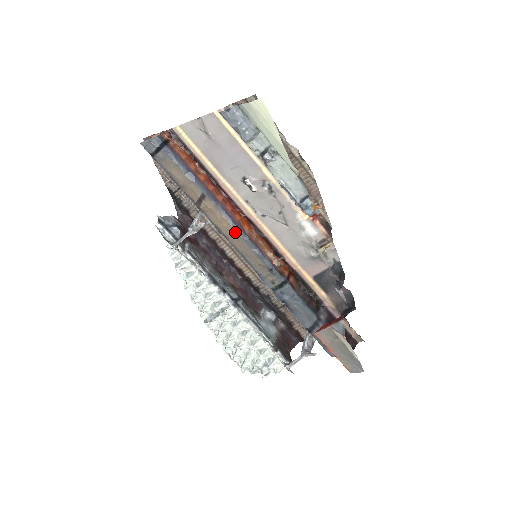
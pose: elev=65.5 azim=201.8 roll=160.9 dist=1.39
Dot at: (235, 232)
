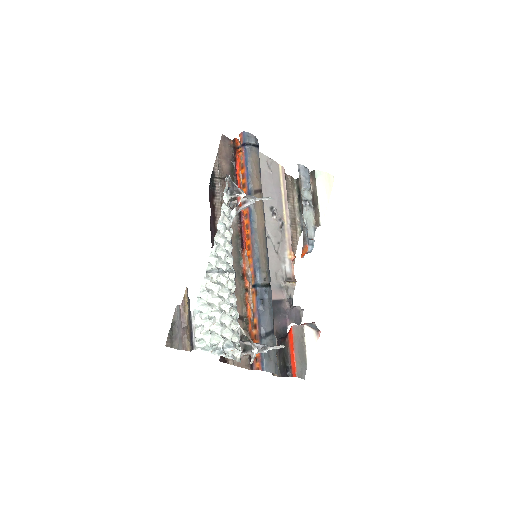
Dot at: (264, 227)
